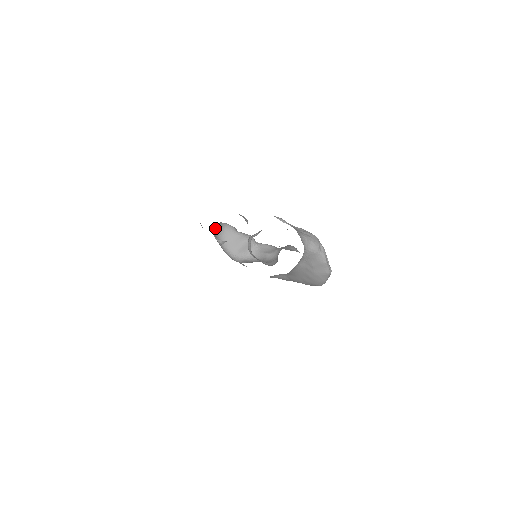
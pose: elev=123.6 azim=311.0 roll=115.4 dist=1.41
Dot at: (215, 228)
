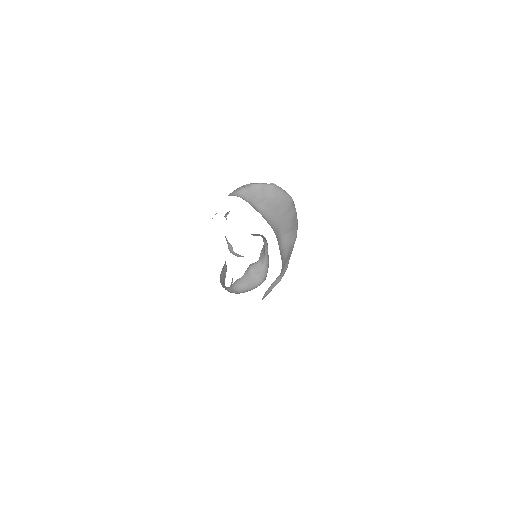
Dot at: occluded
